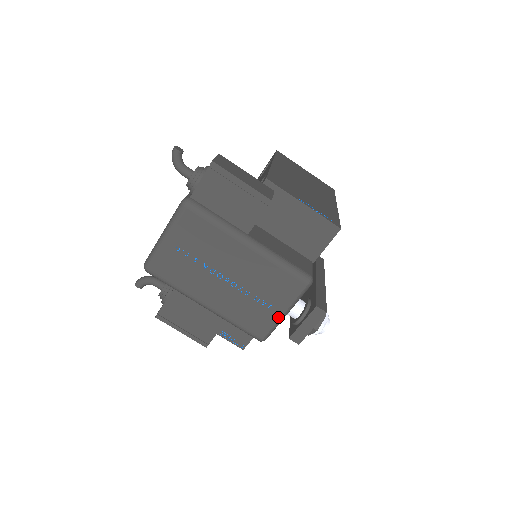
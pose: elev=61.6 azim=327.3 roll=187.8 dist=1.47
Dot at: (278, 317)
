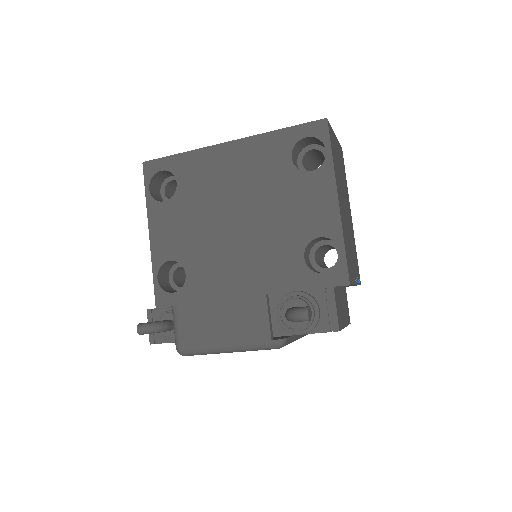
Dot at: occluded
